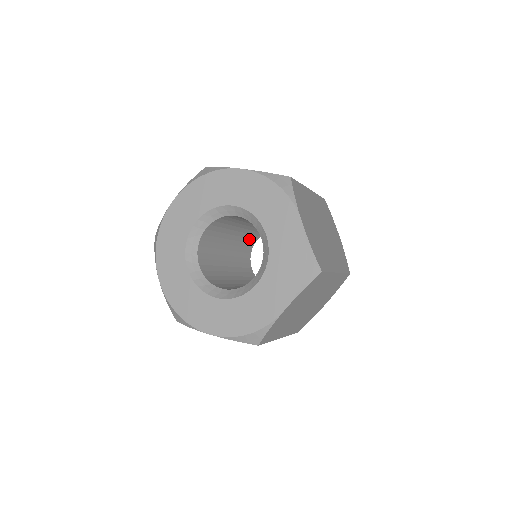
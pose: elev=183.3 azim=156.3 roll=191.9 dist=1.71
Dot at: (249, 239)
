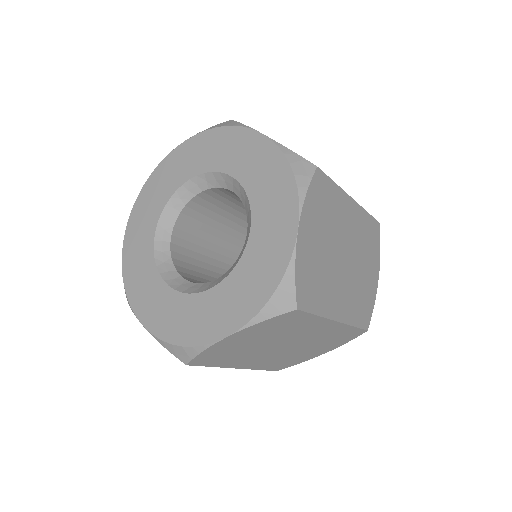
Dot at: occluded
